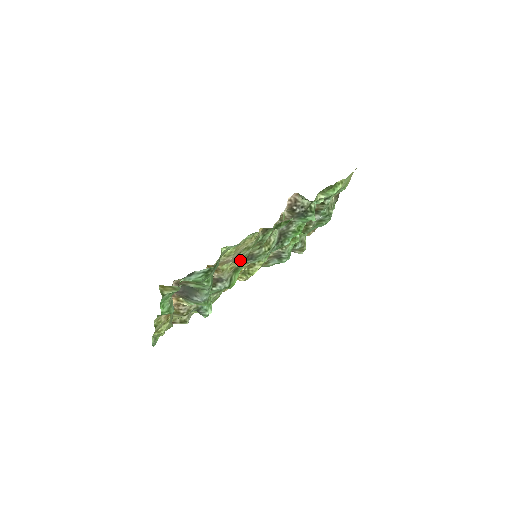
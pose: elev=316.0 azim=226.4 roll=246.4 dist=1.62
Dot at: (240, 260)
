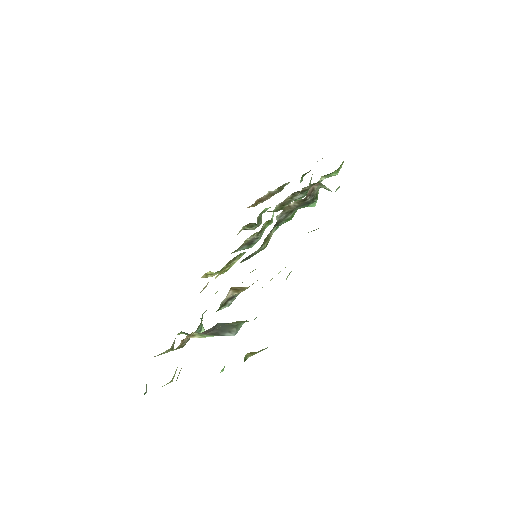
Dot at: occluded
